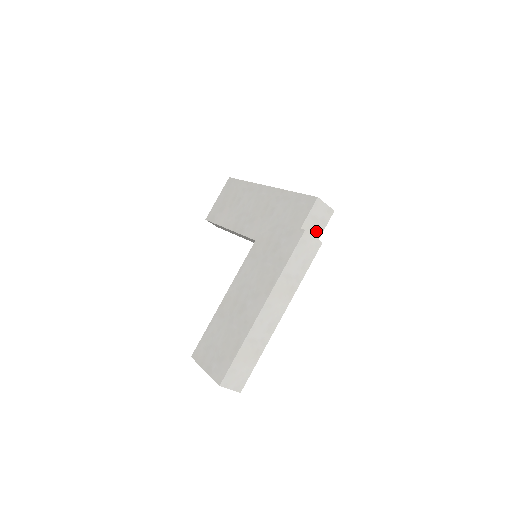
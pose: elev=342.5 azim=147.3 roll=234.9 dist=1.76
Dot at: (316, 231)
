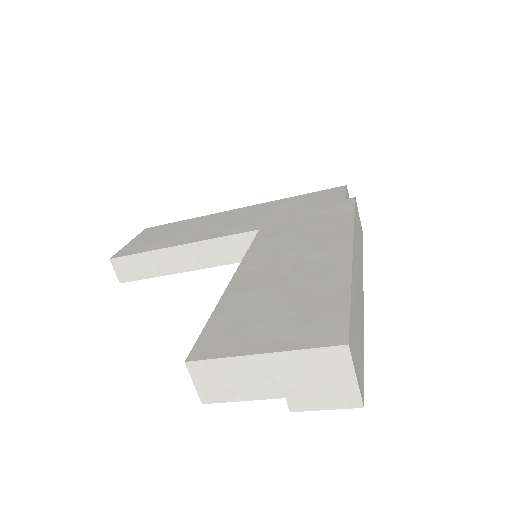
Dot at: occluded
